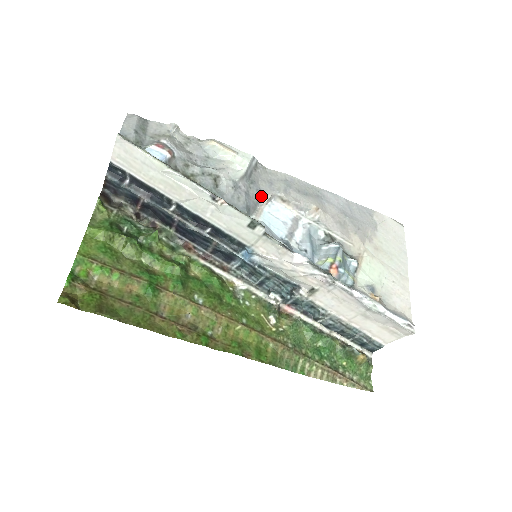
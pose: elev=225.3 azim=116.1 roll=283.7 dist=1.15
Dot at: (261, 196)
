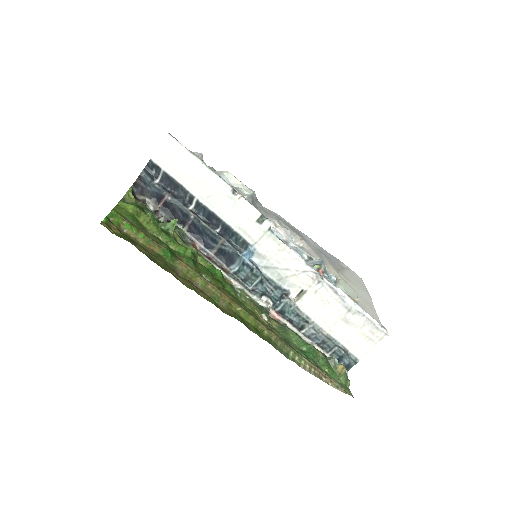
Dot at: occluded
